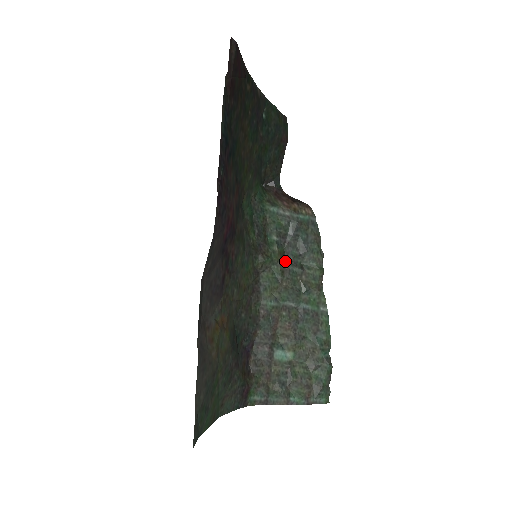
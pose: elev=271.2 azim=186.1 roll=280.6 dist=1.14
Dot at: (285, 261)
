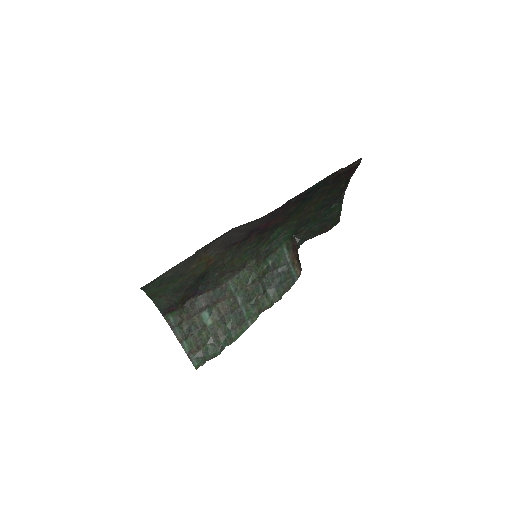
Dot at: (261, 279)
